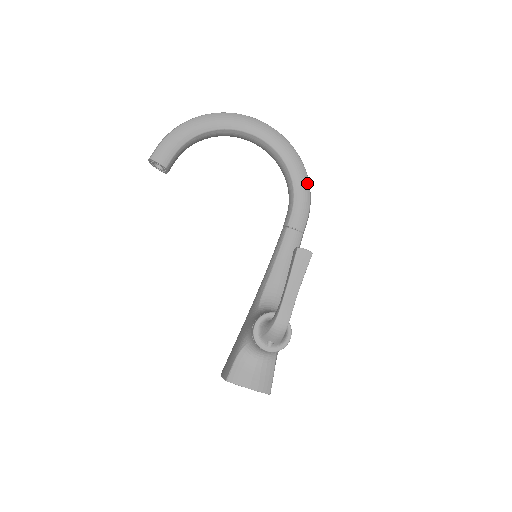
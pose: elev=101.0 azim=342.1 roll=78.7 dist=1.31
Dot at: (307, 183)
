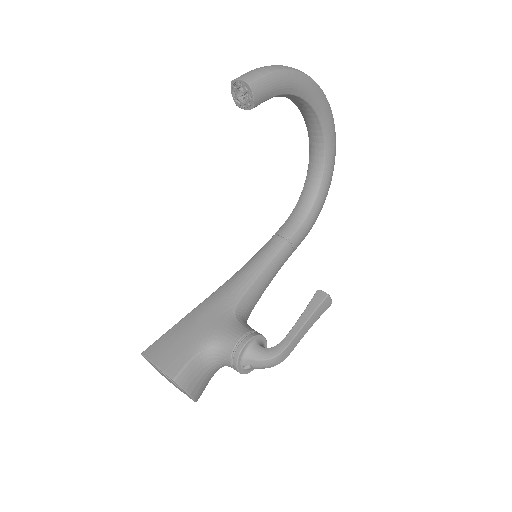
Dot at: occluded
